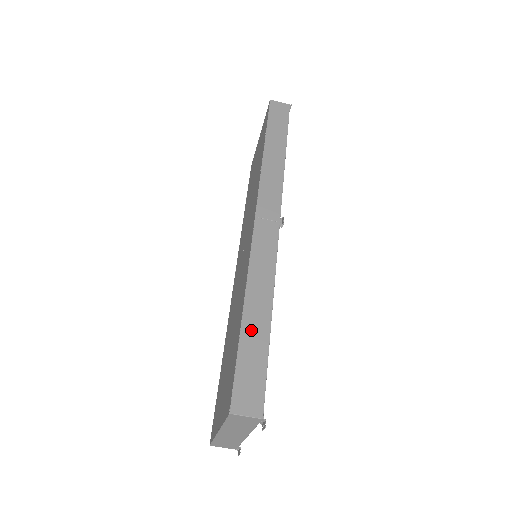
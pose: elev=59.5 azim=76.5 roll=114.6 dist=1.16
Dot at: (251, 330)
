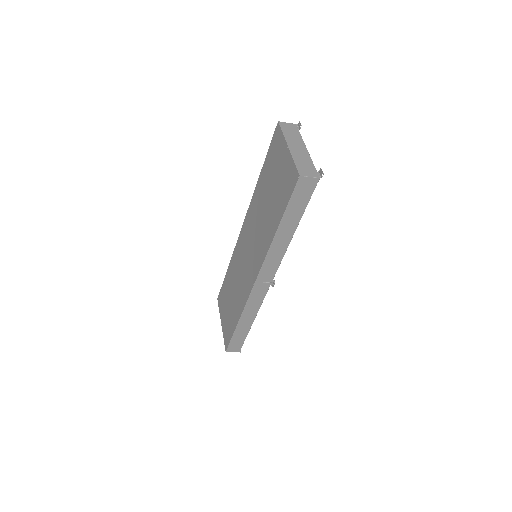
Dot at: (240, 329)
